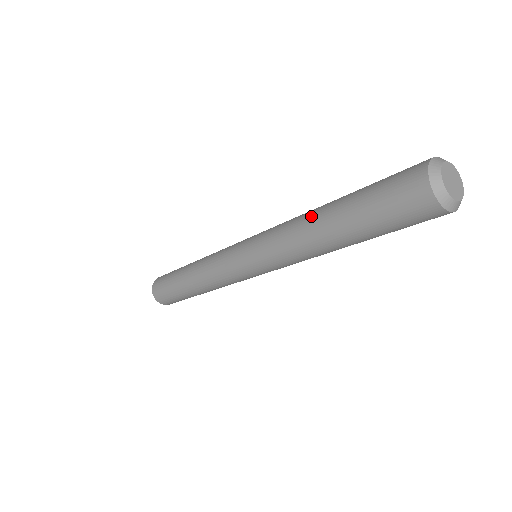
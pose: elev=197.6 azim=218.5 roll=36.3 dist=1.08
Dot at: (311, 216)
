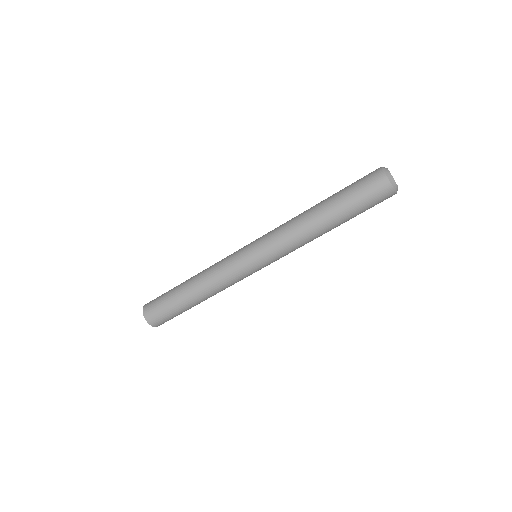
Dot at: (309, 213)
